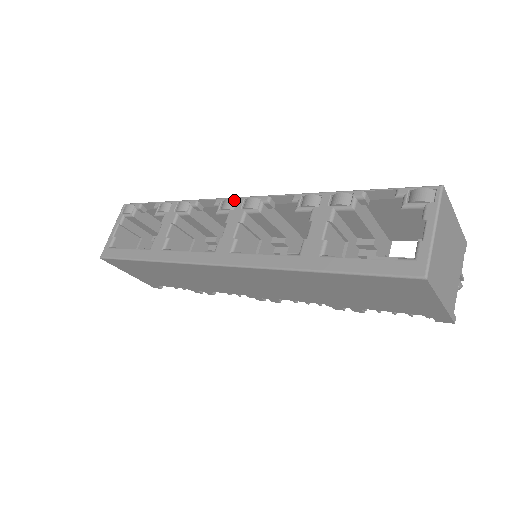
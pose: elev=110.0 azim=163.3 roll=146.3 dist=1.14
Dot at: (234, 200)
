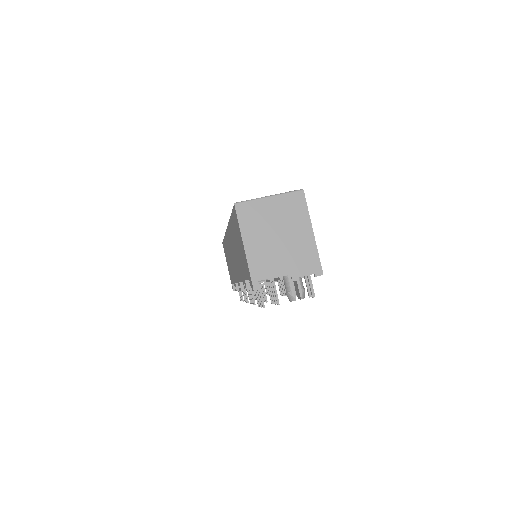
Dot at: occluded
